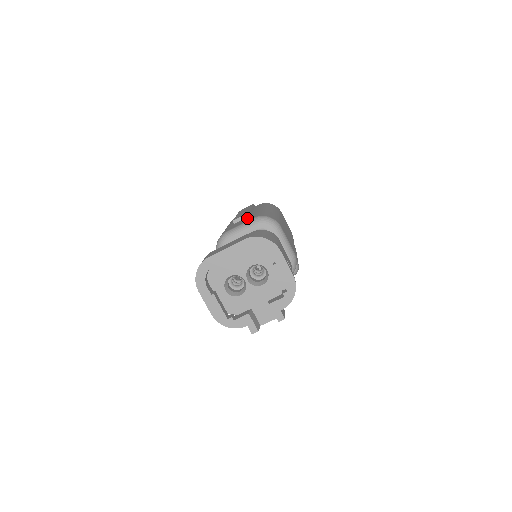
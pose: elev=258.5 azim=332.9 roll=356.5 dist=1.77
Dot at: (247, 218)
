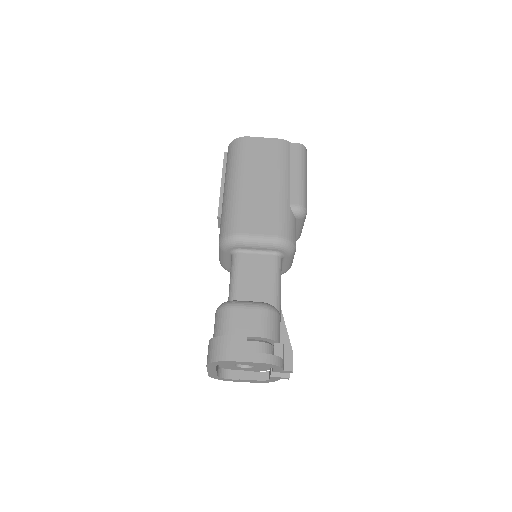
Dot at: occluded
